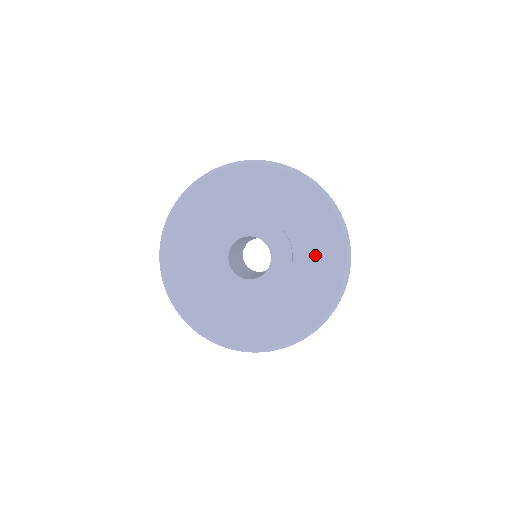
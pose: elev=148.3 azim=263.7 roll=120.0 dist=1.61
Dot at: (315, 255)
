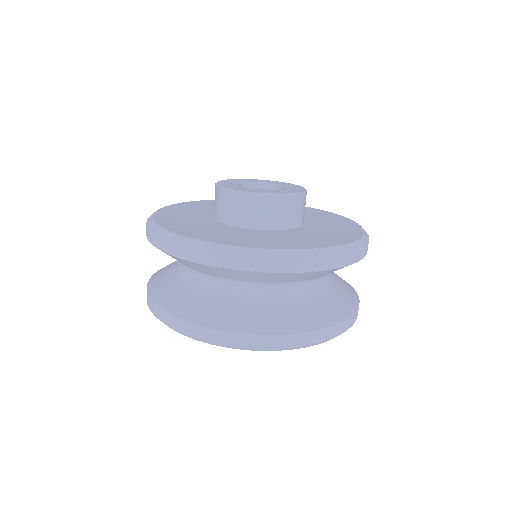
Dot at: (323, 220)
